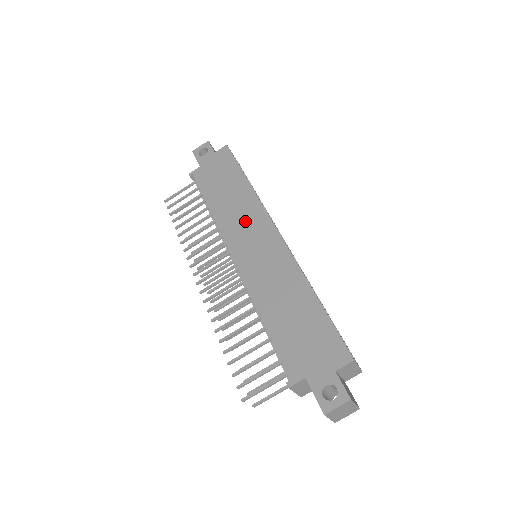
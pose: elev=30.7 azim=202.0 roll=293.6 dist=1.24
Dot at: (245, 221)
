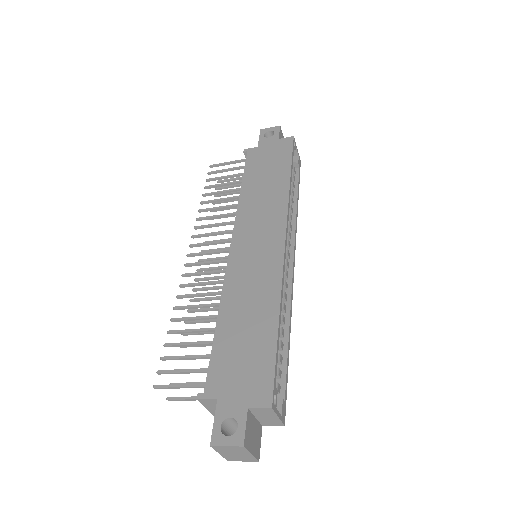
Dot at: (263, 216)
